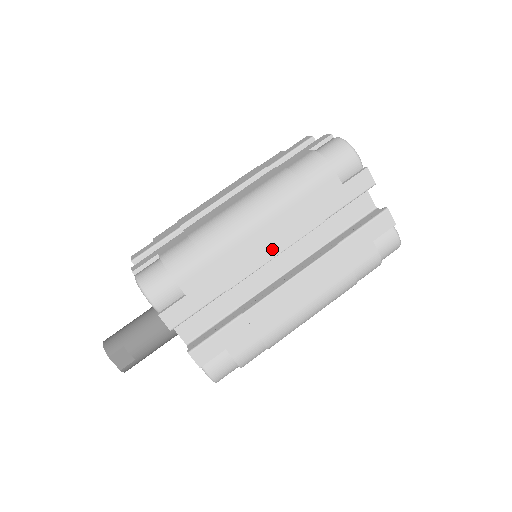
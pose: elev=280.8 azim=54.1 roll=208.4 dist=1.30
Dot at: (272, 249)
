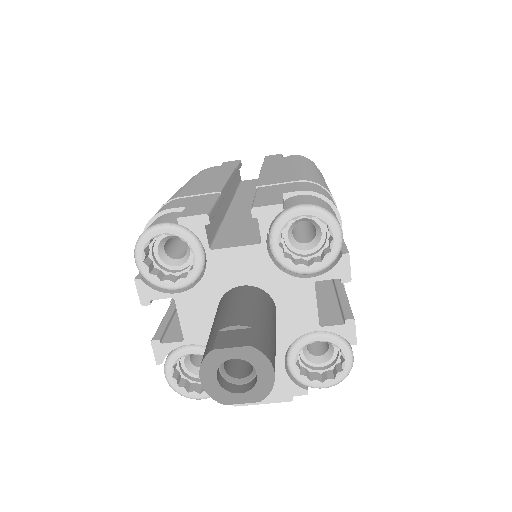
Dot at: (219, 180)
